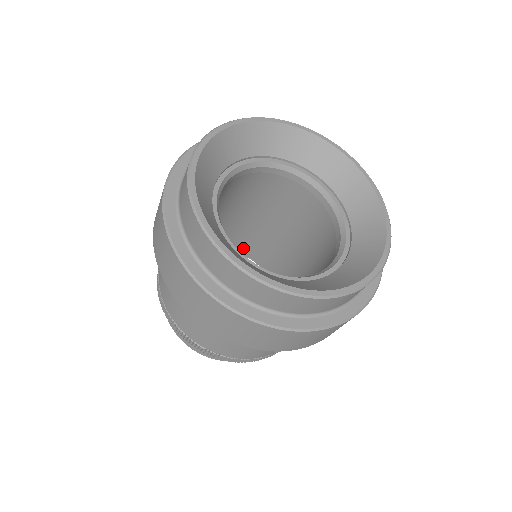
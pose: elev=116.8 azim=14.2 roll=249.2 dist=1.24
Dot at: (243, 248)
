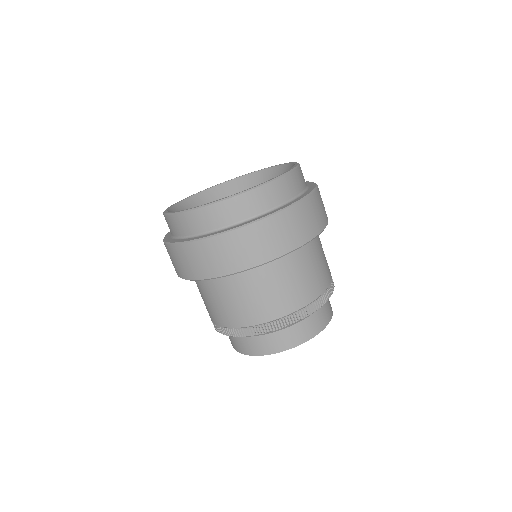
Dot at: occluded
